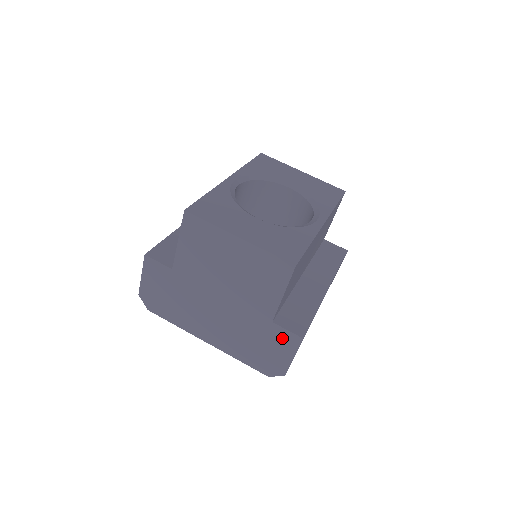
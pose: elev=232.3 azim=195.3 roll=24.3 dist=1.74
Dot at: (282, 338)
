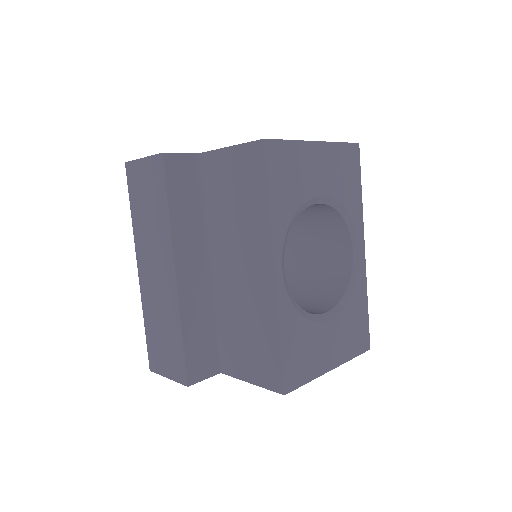
Dot at: occluded
